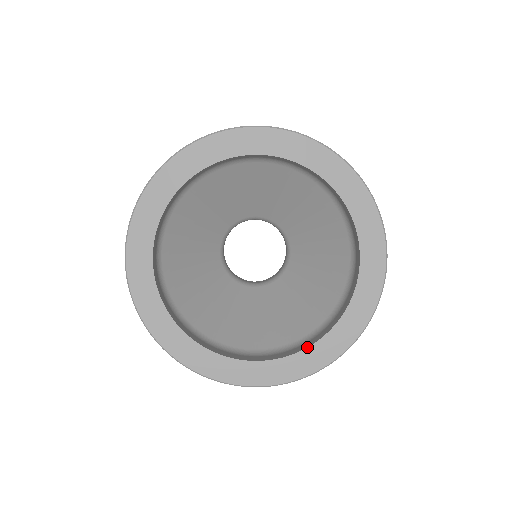
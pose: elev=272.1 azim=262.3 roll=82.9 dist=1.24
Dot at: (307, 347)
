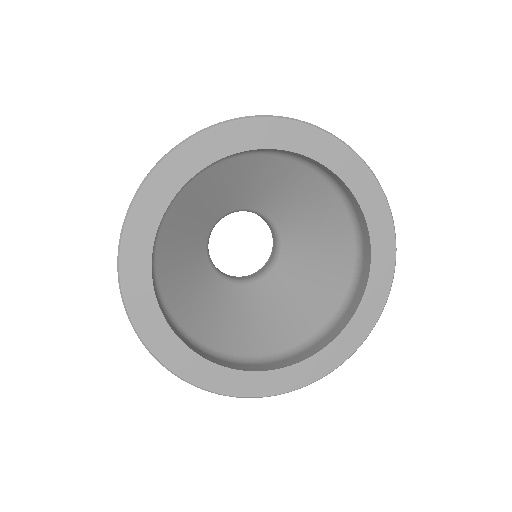
Dot at: (361, 299)
